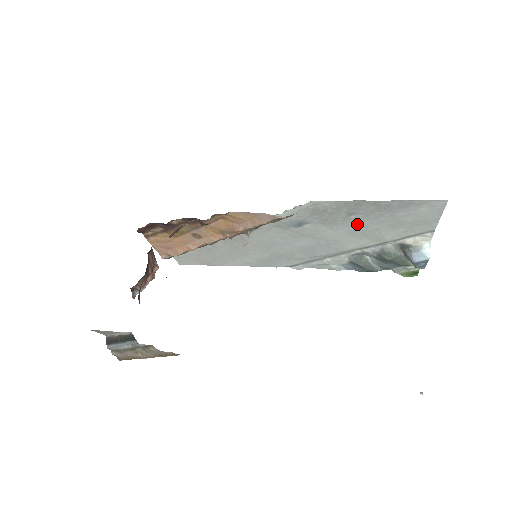
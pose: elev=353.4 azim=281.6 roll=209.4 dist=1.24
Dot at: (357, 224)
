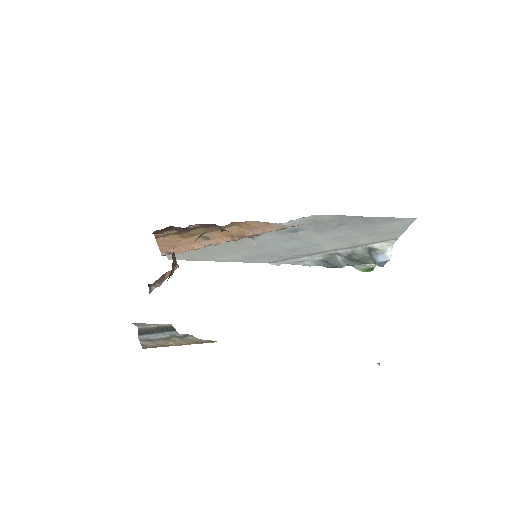
Dot at: (342, 232)
